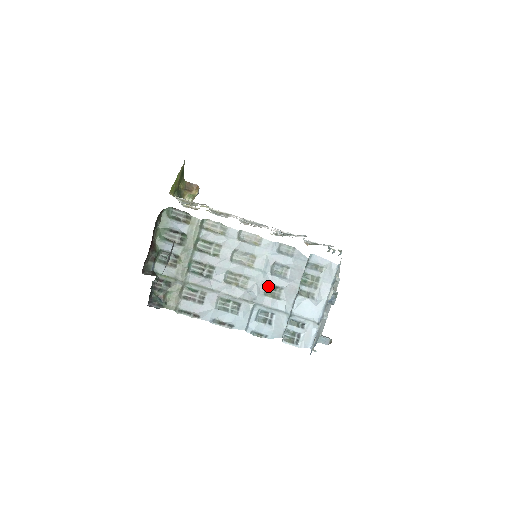
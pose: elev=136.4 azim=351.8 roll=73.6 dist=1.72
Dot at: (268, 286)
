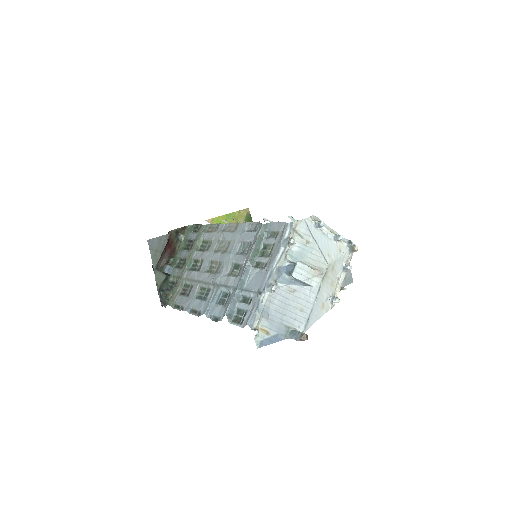
Dot at: (233, 267)
